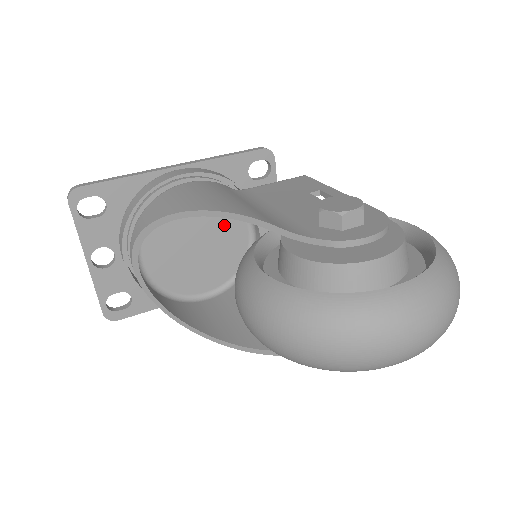
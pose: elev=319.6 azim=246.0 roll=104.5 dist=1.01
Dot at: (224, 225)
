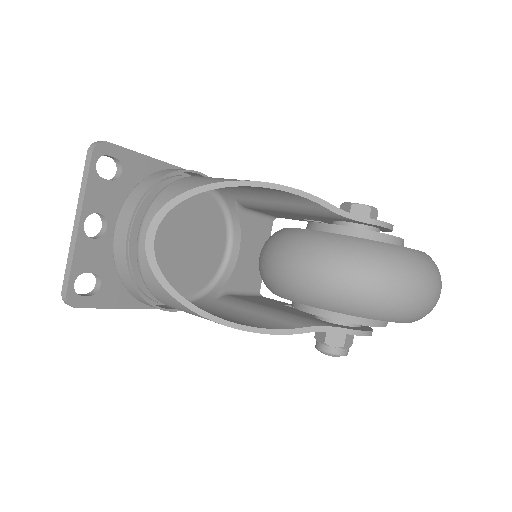
Dot at: (212, 234)
